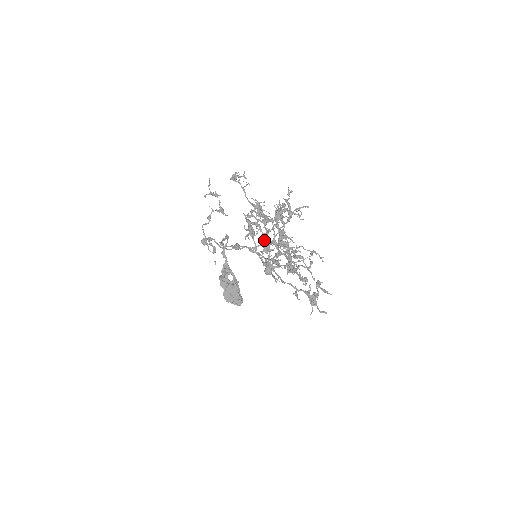
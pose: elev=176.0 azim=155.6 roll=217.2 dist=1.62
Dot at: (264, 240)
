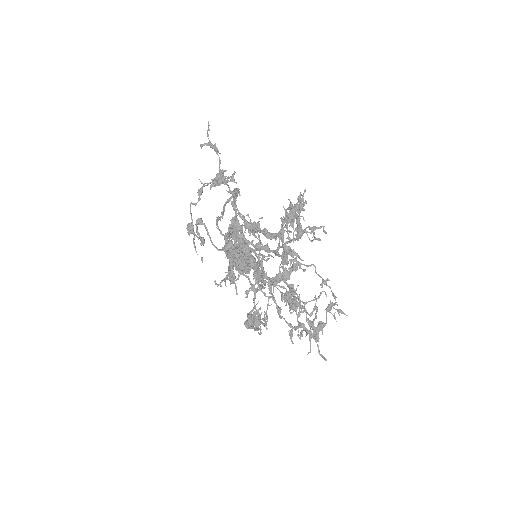
Dot at: (253, 274)
